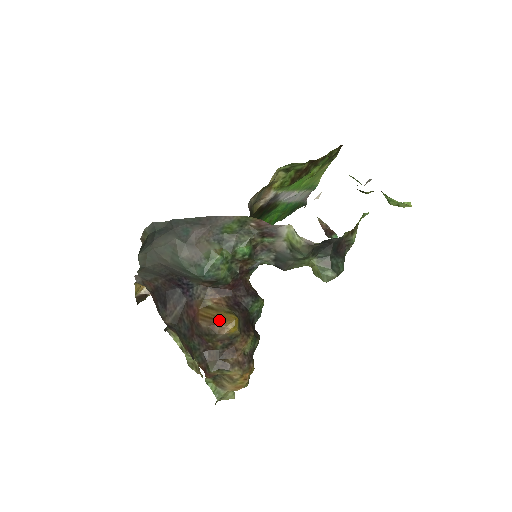
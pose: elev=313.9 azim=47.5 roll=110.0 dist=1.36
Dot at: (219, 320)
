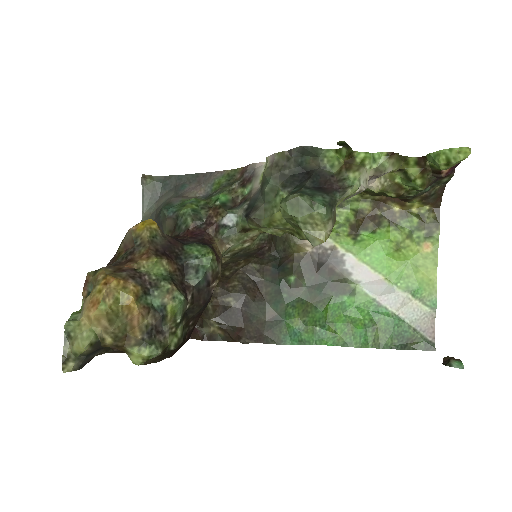
Dot at: occluded
